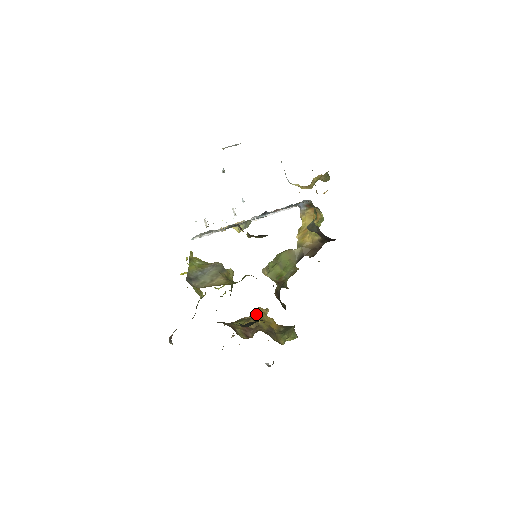
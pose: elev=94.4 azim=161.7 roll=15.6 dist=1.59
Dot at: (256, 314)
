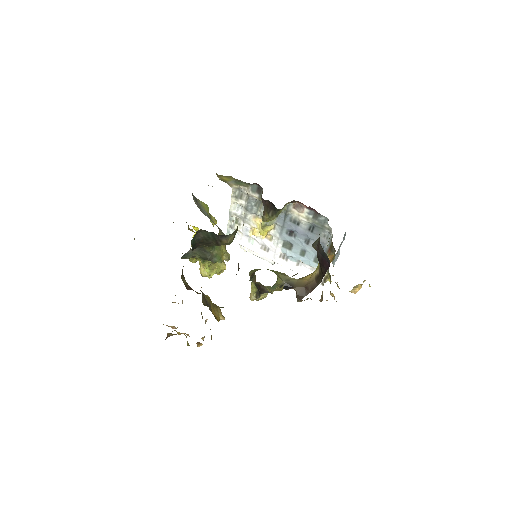
Dot at: occluded
